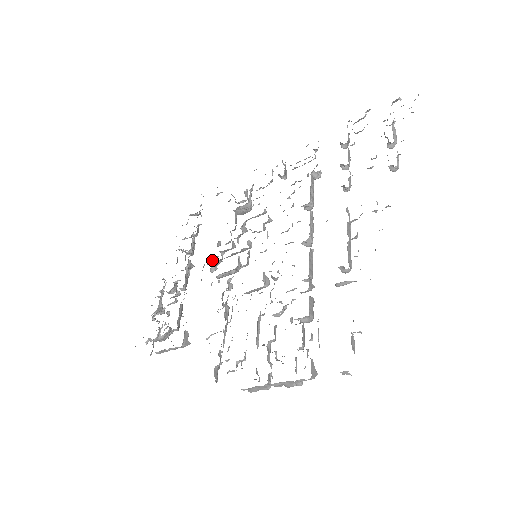
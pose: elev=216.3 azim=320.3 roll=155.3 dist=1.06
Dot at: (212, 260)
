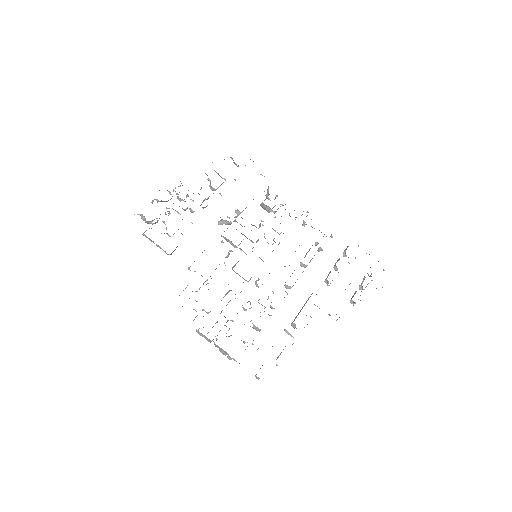
Dot at: (228, 221)
